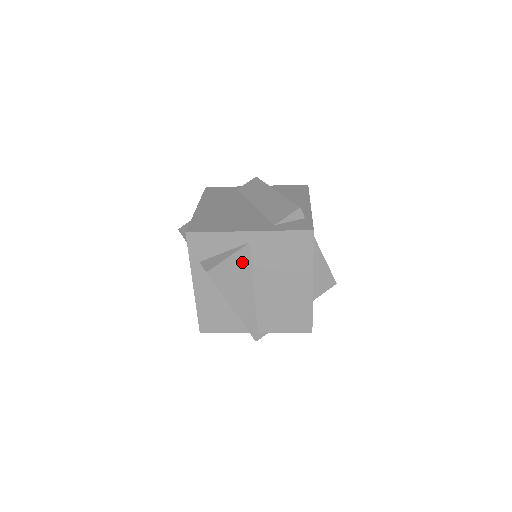
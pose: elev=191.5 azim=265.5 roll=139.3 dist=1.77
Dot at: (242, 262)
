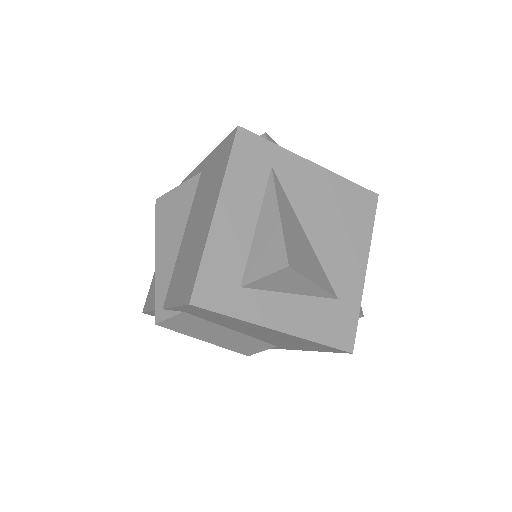
Dot at: (187, 195)
